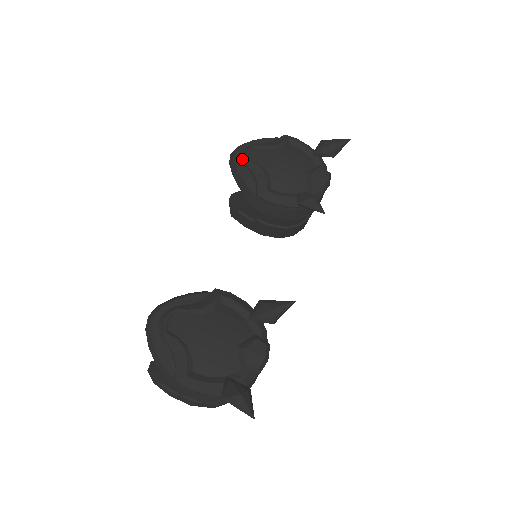
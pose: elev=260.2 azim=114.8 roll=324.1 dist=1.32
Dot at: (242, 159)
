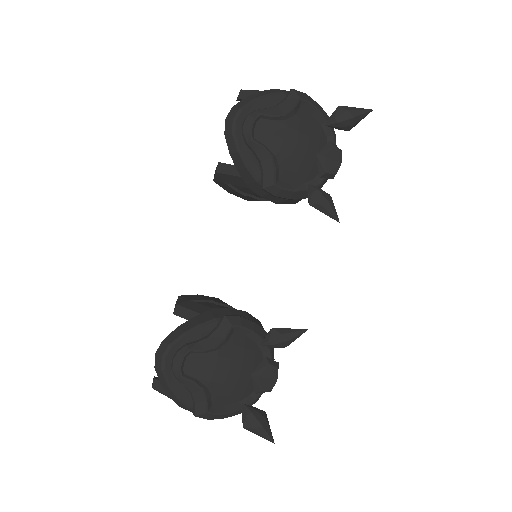
Dot at: (244, 136)
